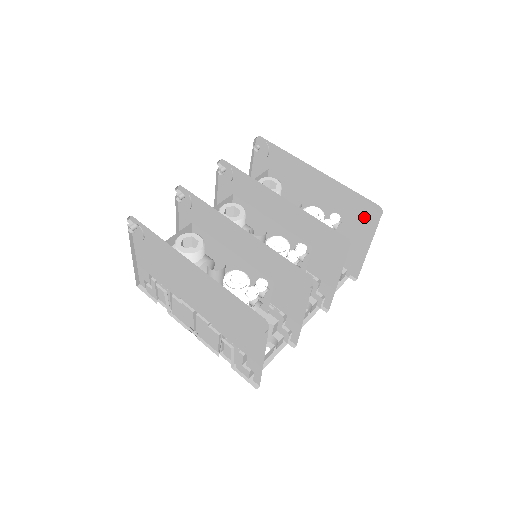
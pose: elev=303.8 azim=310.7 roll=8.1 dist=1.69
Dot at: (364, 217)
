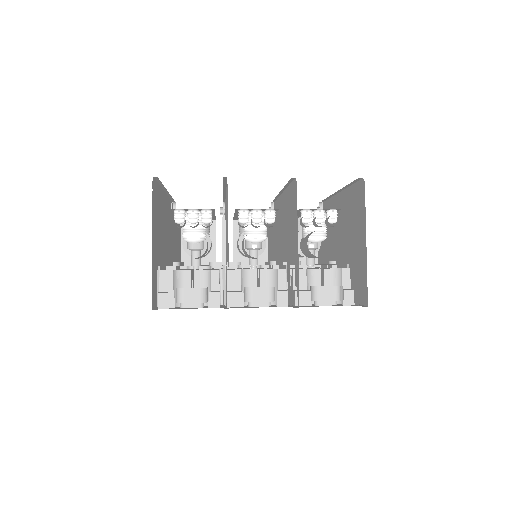
Dot at: (359, 206)
